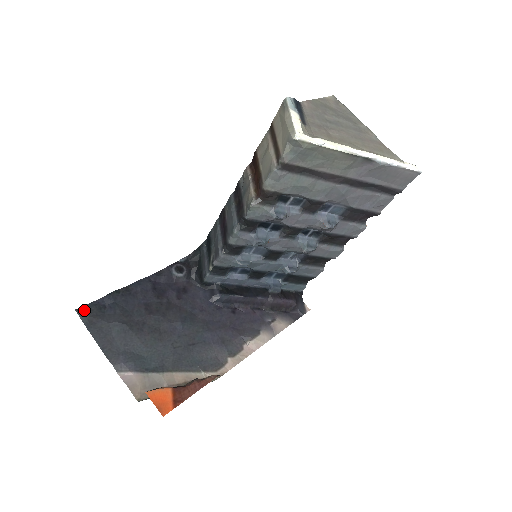
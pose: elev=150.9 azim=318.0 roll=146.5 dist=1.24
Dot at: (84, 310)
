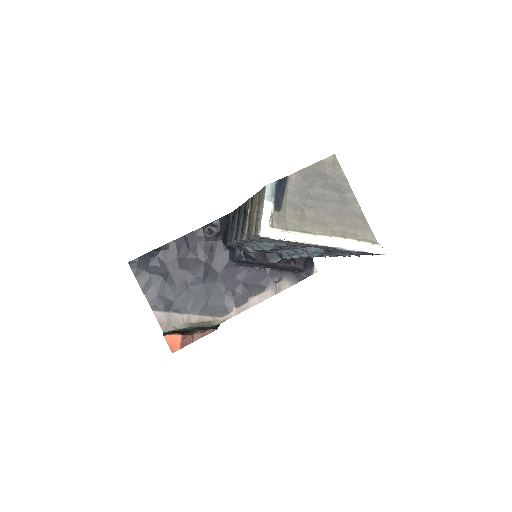
Dot at: (134, 263)
